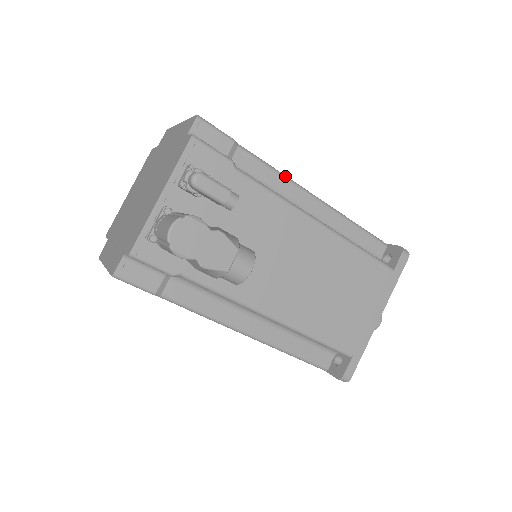
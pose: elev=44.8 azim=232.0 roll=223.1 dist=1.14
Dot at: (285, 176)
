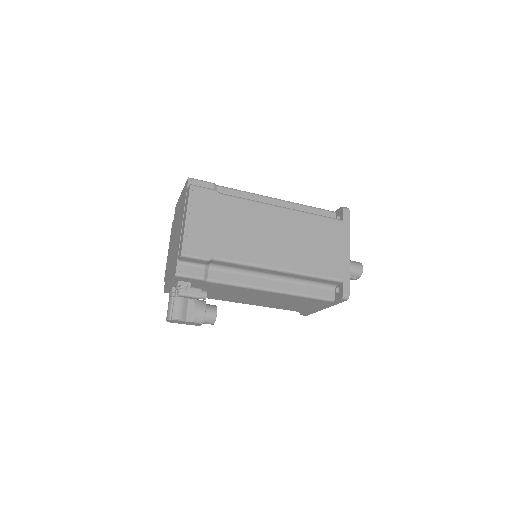
Dot at: (251, 265)
